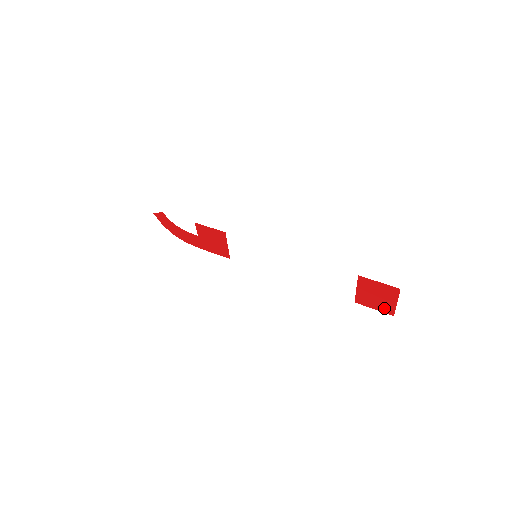
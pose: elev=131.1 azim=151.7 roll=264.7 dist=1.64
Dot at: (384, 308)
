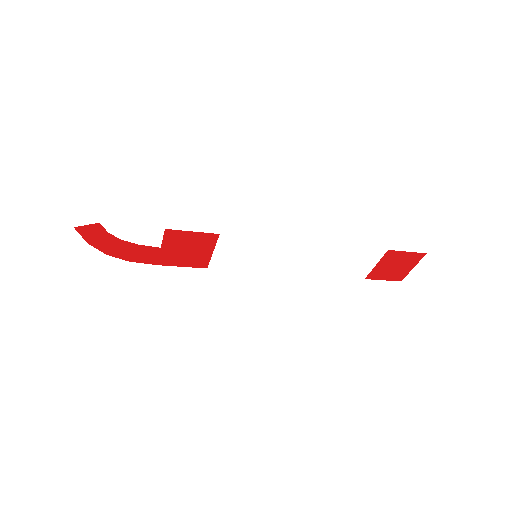
Dot at: (395, 276)
